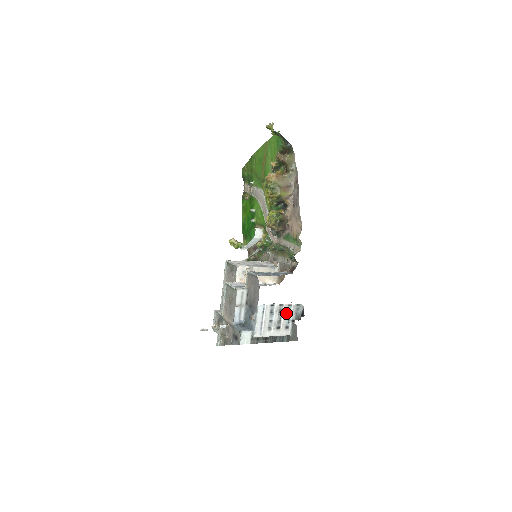
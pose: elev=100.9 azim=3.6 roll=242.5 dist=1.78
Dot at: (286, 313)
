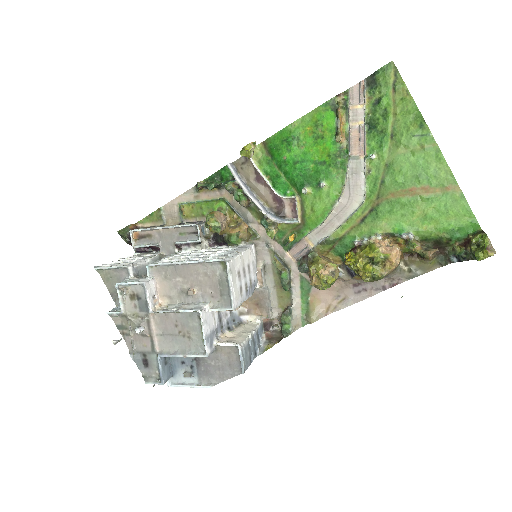
Dot at: occluded
